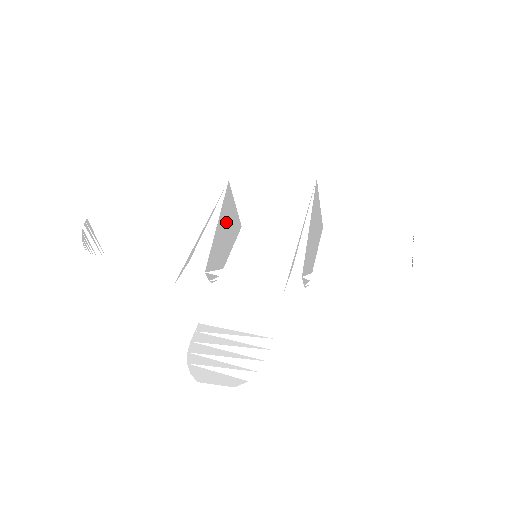
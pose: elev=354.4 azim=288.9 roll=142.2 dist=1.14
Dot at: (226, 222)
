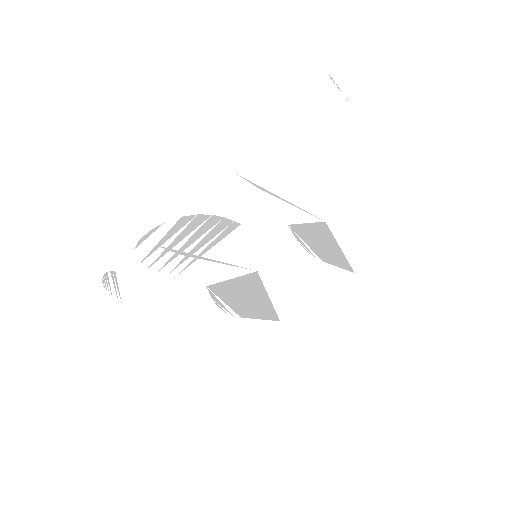
Dot at: (251, 292)
